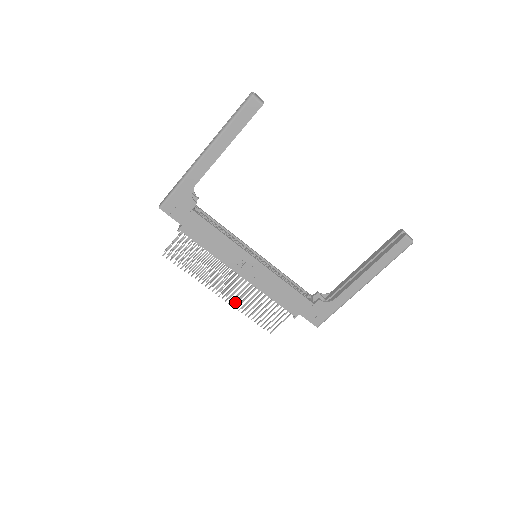
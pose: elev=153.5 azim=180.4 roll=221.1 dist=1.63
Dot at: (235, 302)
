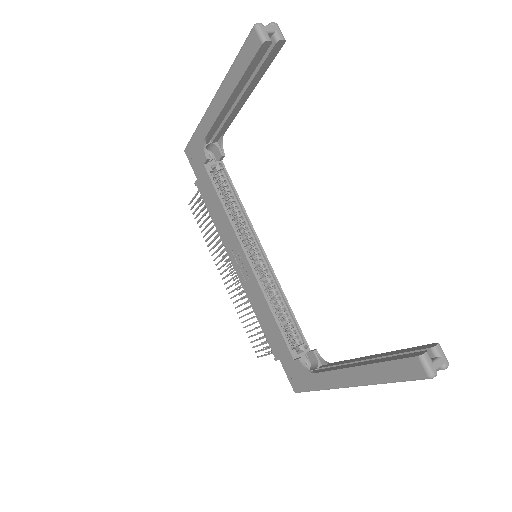
Dot at: (233, 296)
